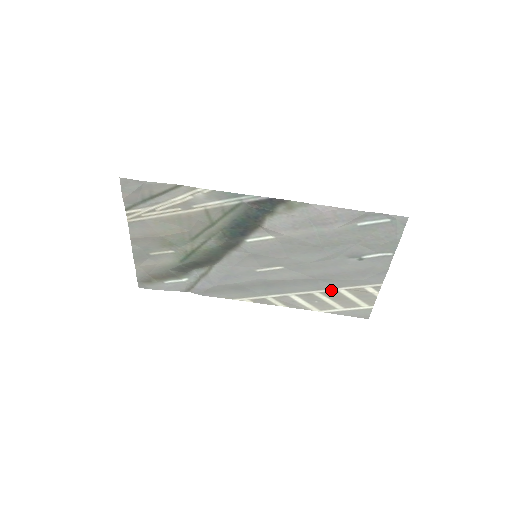
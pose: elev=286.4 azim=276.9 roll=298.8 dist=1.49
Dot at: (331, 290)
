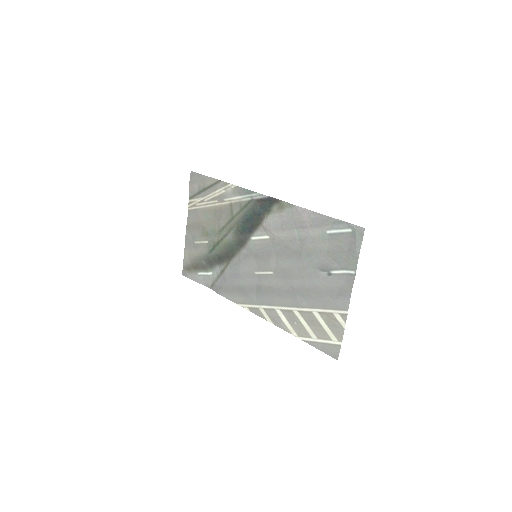
Dot at: (307, 310)
